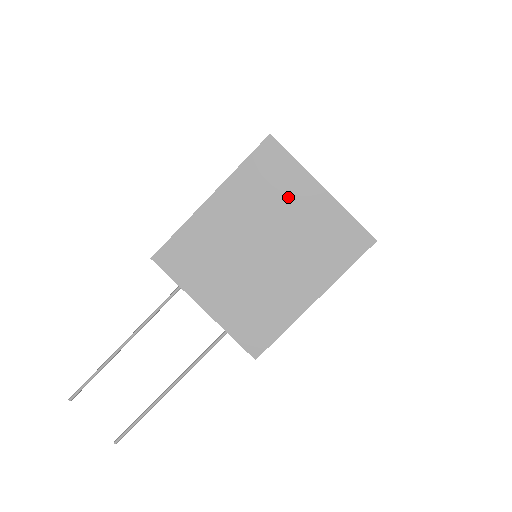
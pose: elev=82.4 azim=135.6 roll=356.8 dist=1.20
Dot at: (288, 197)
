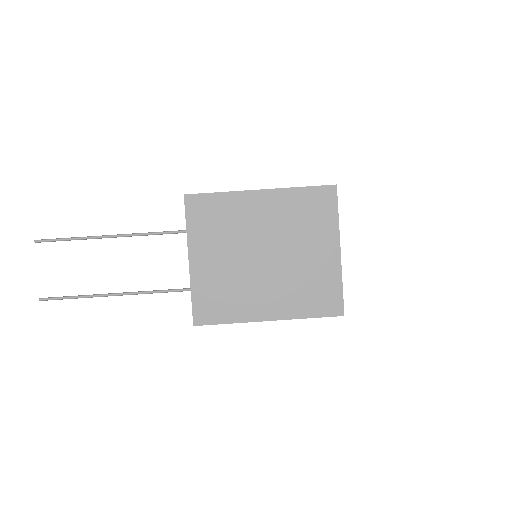
Dot at: (312, 236)
